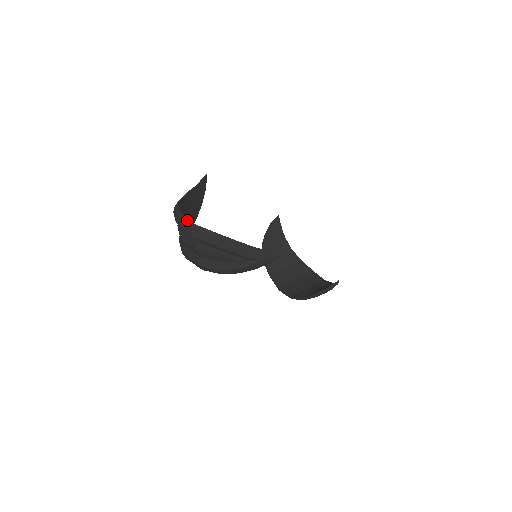
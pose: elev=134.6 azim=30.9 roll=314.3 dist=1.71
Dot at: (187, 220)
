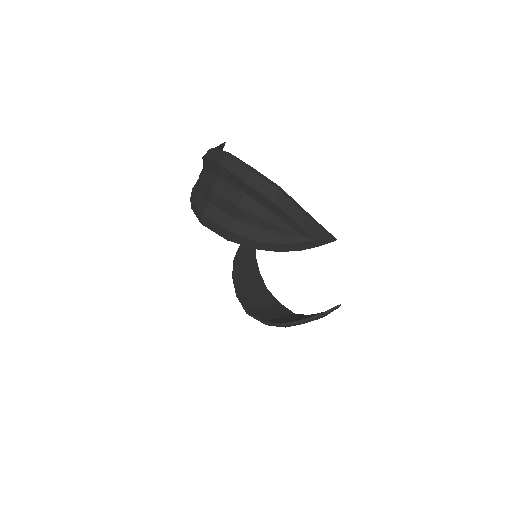
Dot at: (242, 162)
